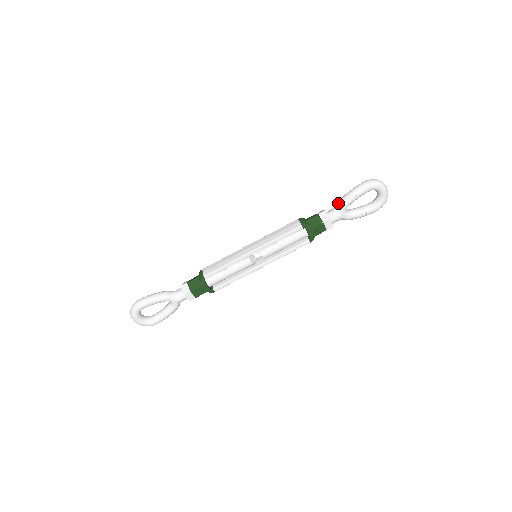
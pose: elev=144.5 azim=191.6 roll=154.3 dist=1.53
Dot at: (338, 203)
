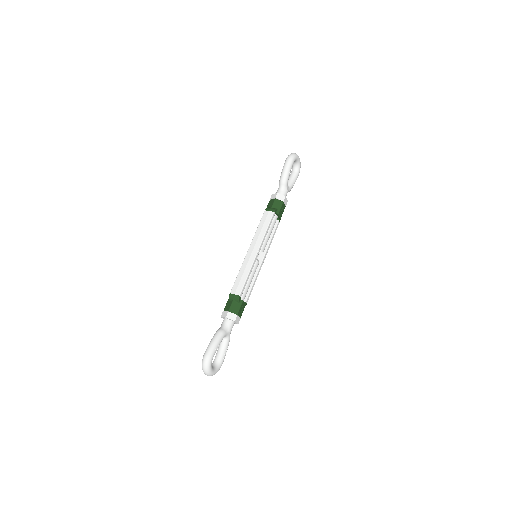
Dot at: (281, 183)
